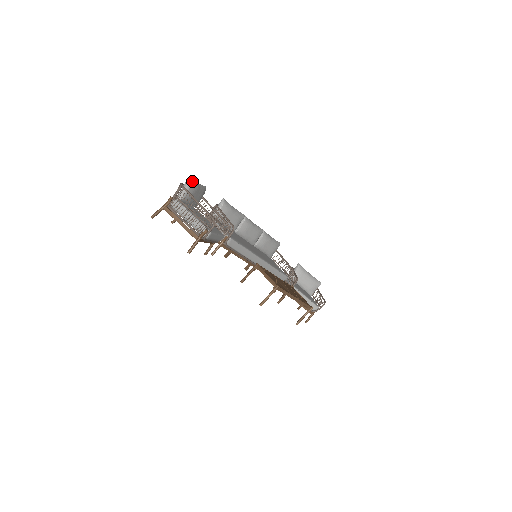
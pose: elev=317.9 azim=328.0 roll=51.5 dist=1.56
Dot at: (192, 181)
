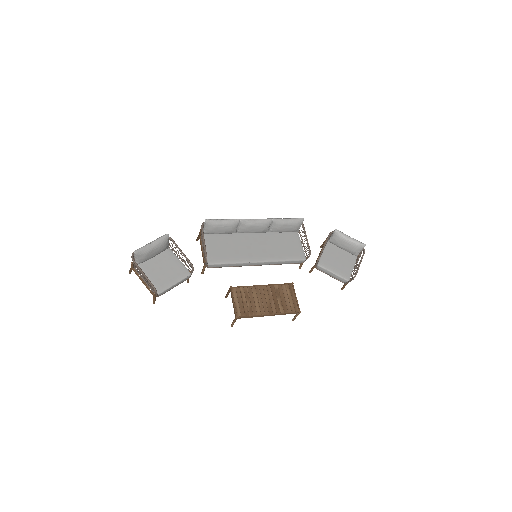
Dot at: (137, 253)
